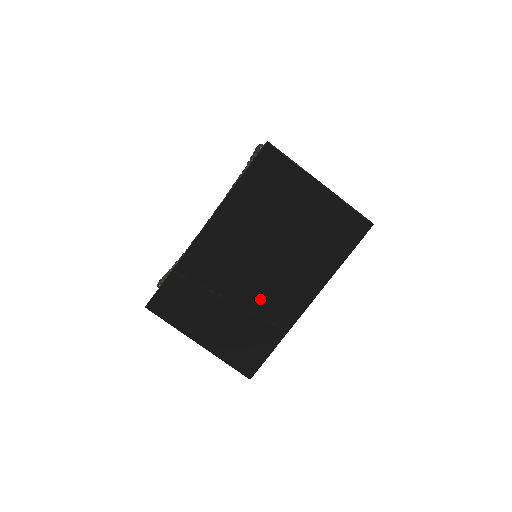
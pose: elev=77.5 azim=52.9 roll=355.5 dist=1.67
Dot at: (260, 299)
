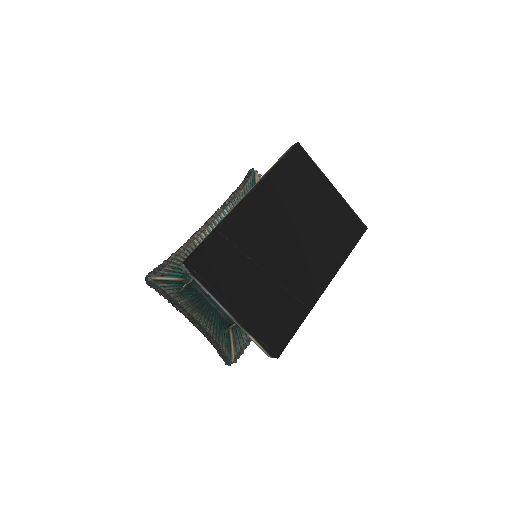
Dot at: (289, 274)
